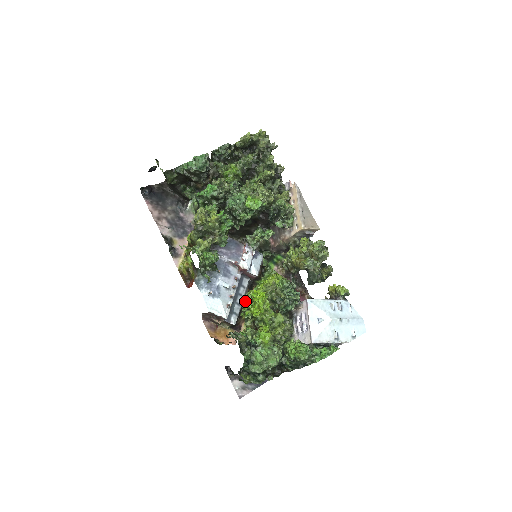
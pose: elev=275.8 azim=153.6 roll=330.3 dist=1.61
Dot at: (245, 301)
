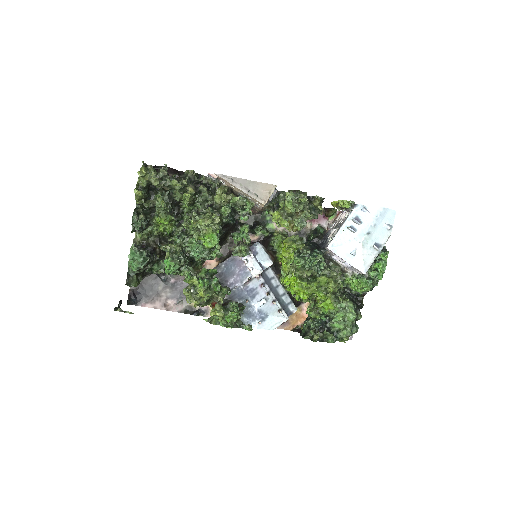
Dot at: occluded
